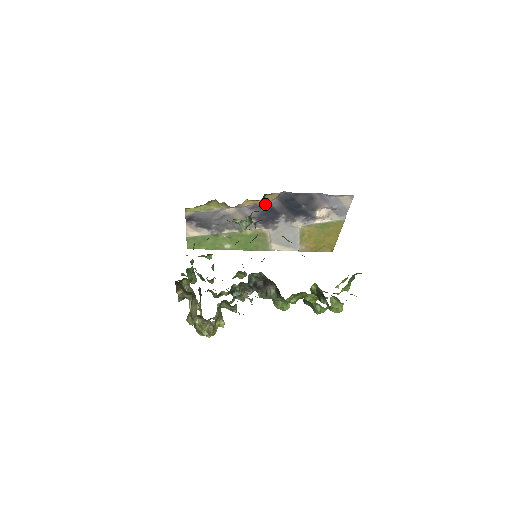
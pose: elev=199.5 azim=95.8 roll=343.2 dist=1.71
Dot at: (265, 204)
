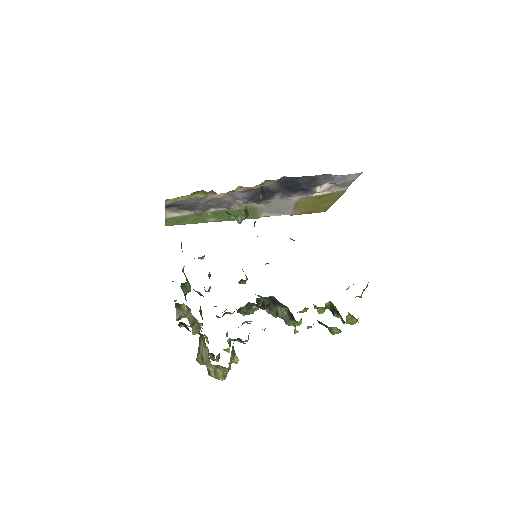
Dot at: (264, 195)
